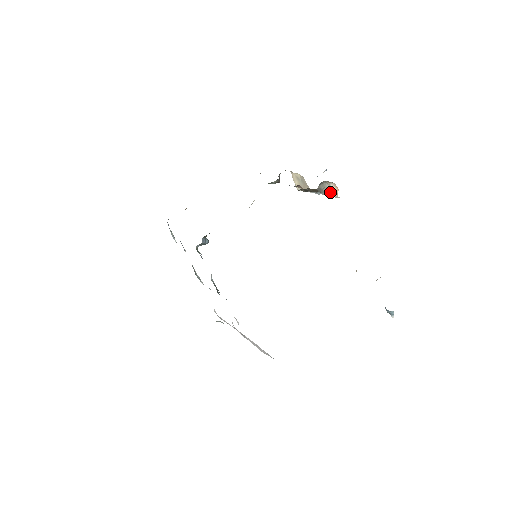
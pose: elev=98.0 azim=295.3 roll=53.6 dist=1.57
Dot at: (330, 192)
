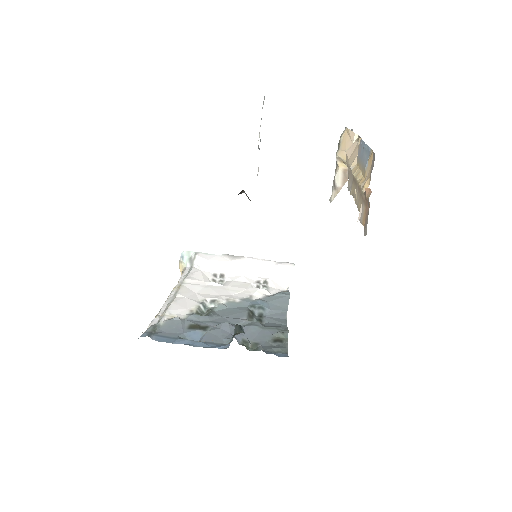
Dot at: occluded
